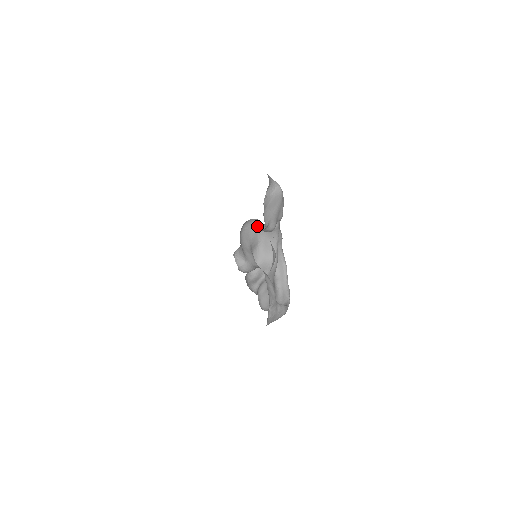
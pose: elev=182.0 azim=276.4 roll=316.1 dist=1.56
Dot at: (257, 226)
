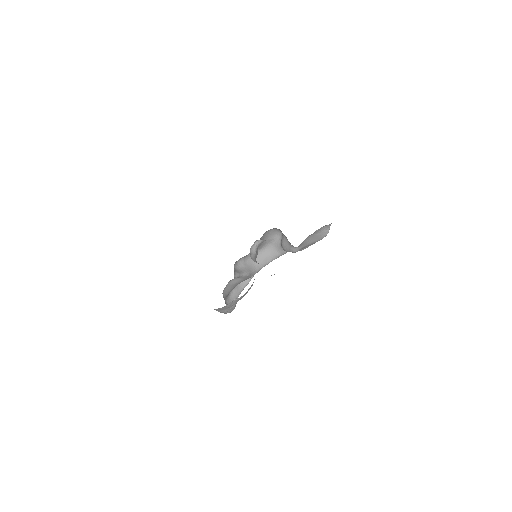
Dot at: (284, 239)
